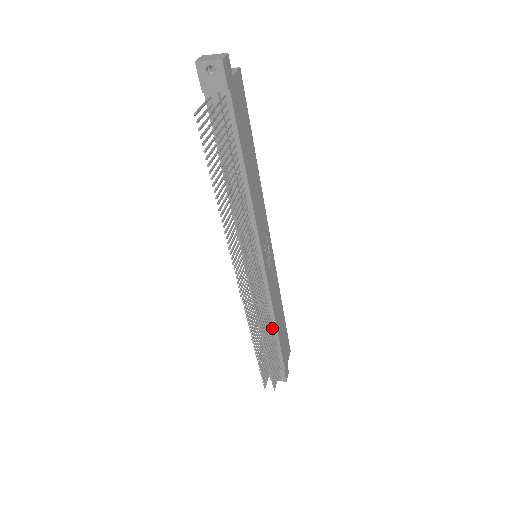
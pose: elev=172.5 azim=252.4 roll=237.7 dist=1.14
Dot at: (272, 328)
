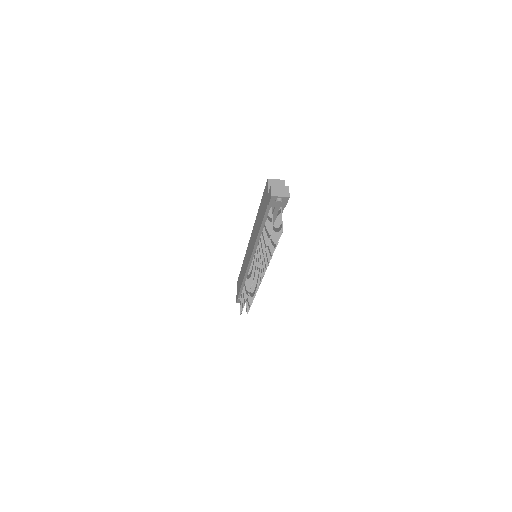
Dot at: occluded
